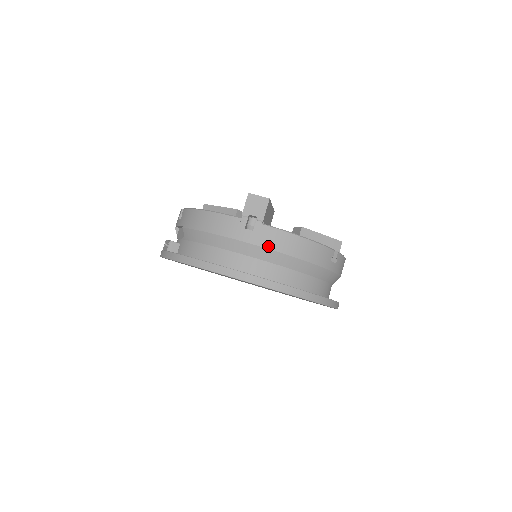
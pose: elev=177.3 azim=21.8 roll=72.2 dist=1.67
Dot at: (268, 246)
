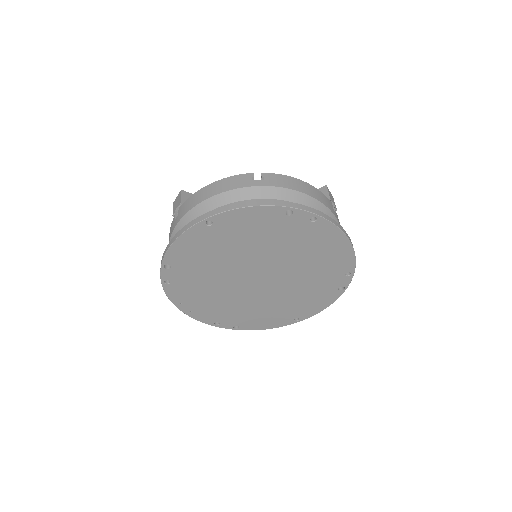
Dot at: (187, 211)
